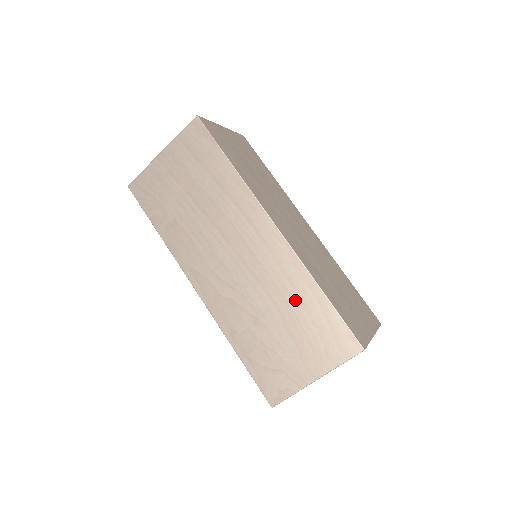
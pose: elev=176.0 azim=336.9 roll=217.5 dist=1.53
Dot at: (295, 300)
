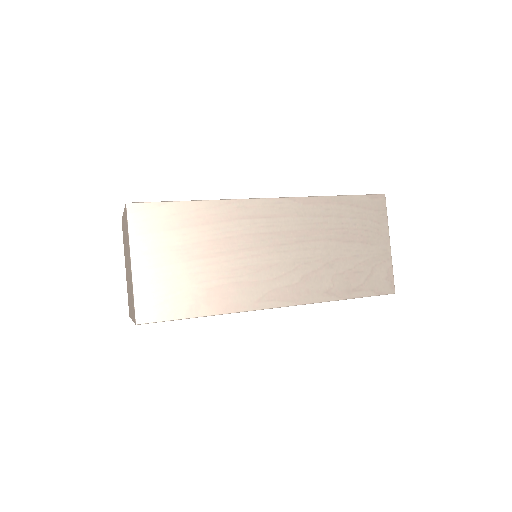
Dot at: (330, 221)
